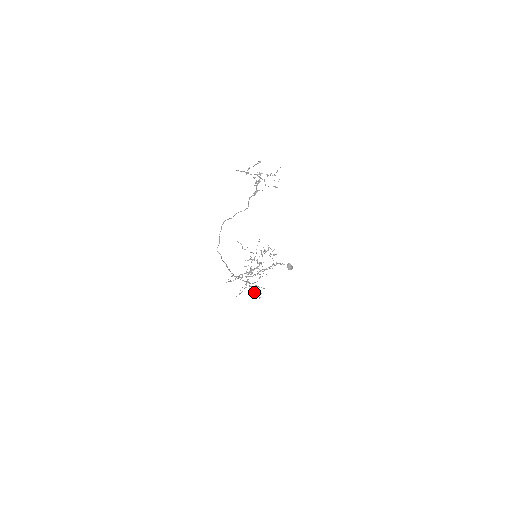
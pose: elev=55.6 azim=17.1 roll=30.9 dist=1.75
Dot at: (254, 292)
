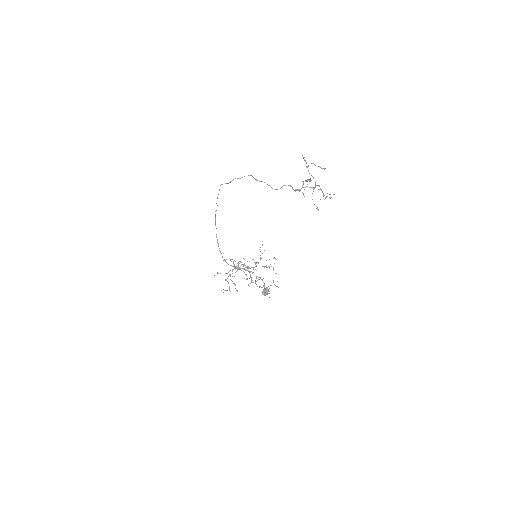
Dot at: occluded
